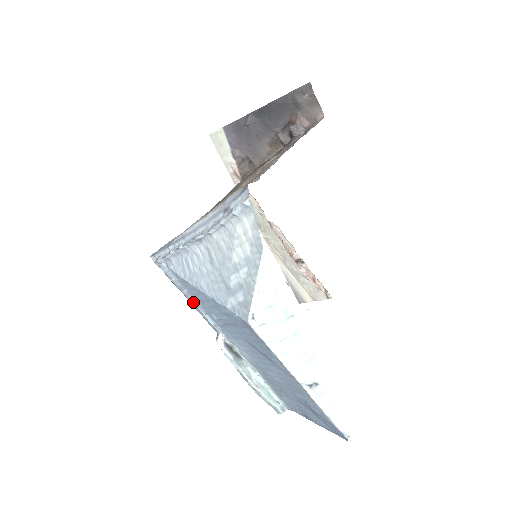
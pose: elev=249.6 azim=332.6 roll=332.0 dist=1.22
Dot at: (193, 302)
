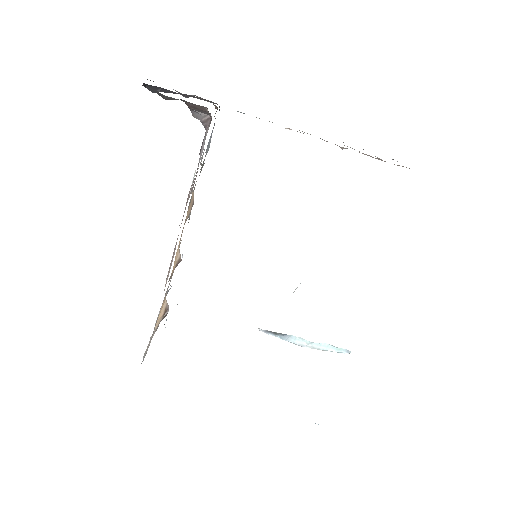
Dot at: occluded
